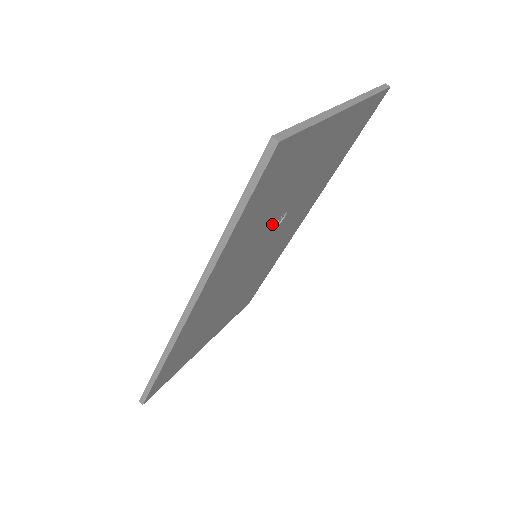
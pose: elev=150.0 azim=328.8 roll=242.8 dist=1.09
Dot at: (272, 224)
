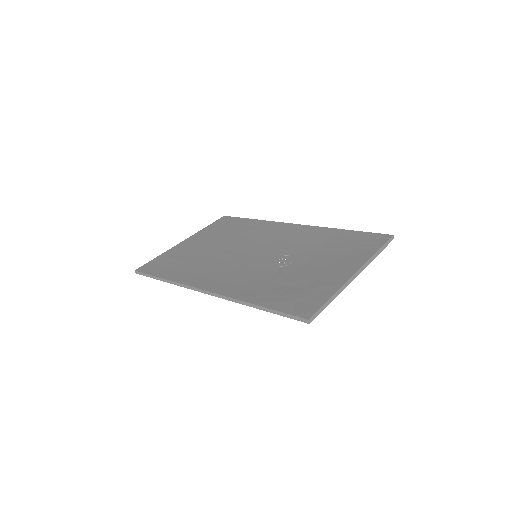
Dot at: (278, 269)
